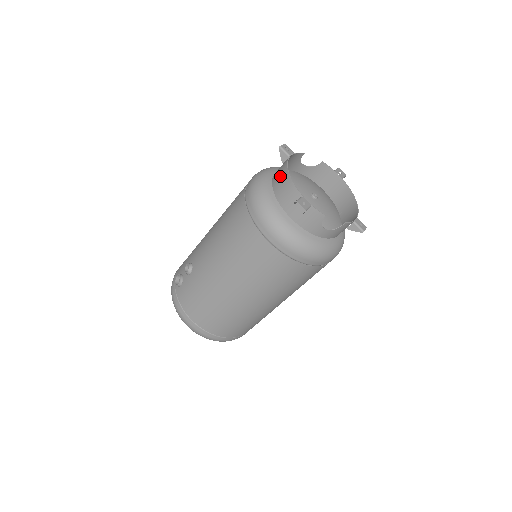
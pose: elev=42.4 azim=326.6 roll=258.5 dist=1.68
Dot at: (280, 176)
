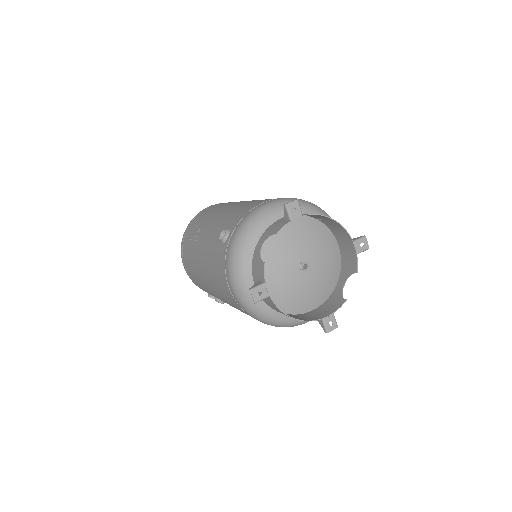
Dot at: occluded
